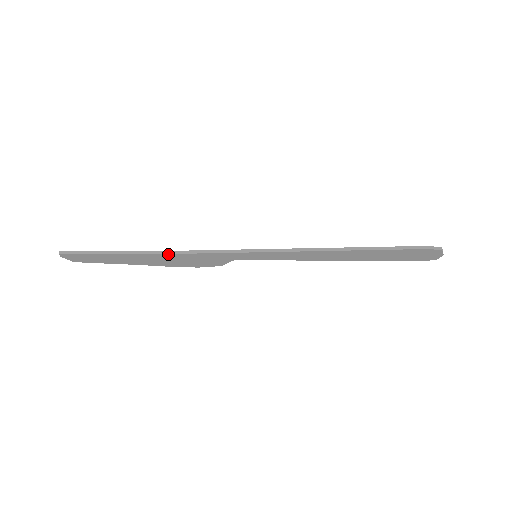
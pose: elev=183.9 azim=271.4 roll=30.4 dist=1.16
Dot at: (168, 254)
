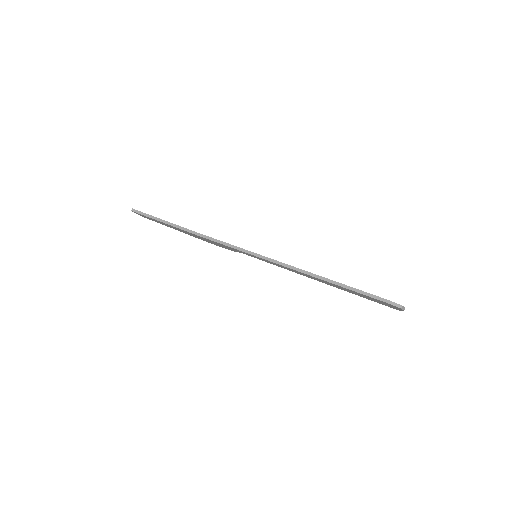
Dot at: (196, 235)
